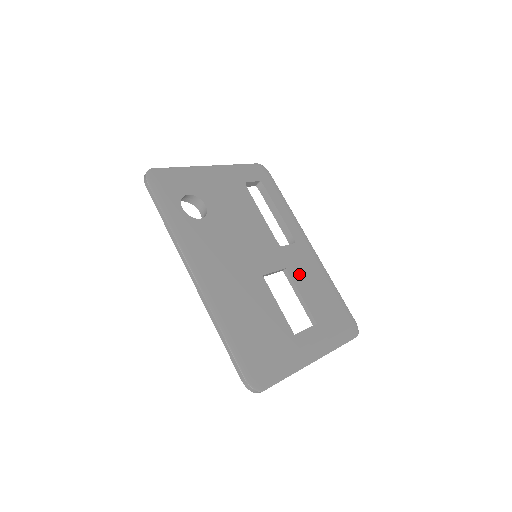
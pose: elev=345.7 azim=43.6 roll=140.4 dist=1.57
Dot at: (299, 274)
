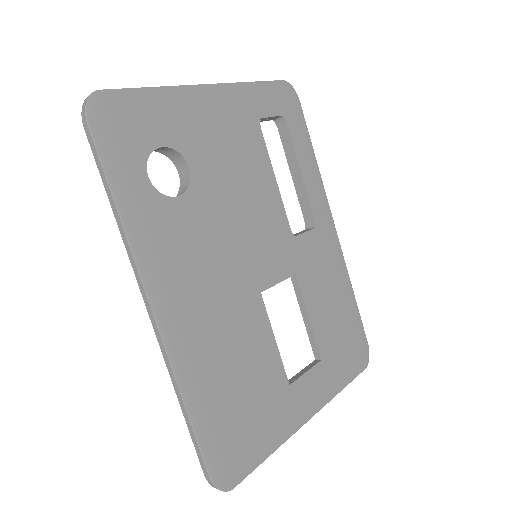
Dot at: (312, 281)
